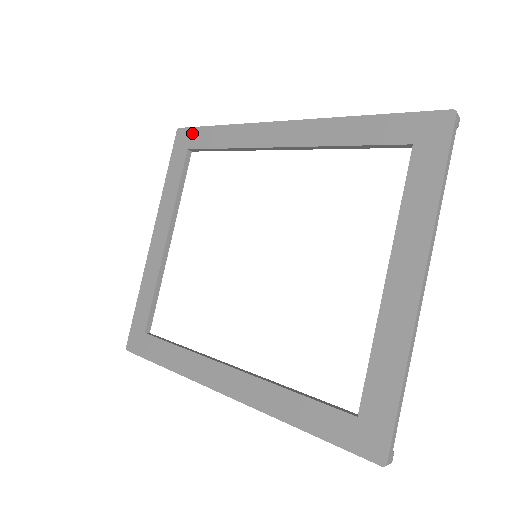
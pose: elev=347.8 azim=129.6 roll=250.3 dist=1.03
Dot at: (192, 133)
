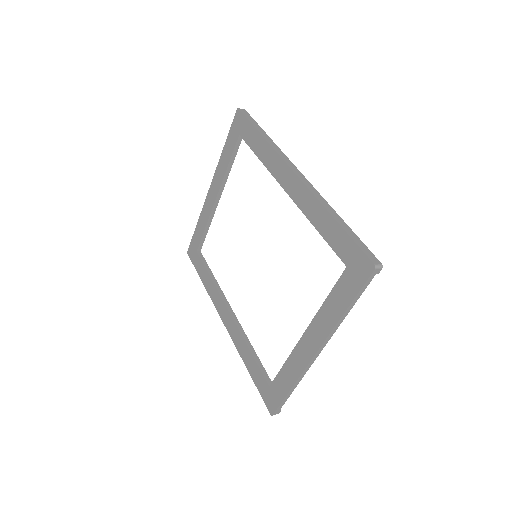
Dot at: (244, 123)
